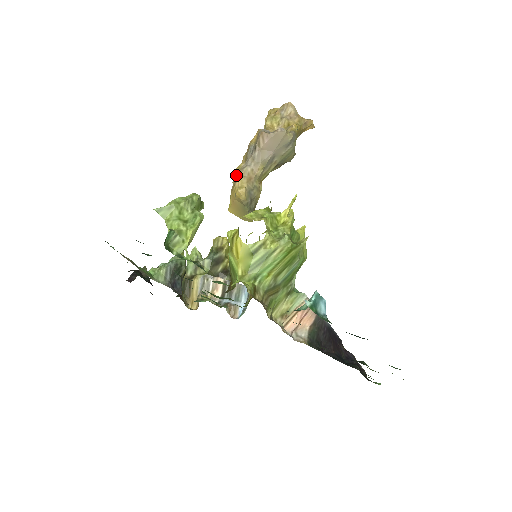
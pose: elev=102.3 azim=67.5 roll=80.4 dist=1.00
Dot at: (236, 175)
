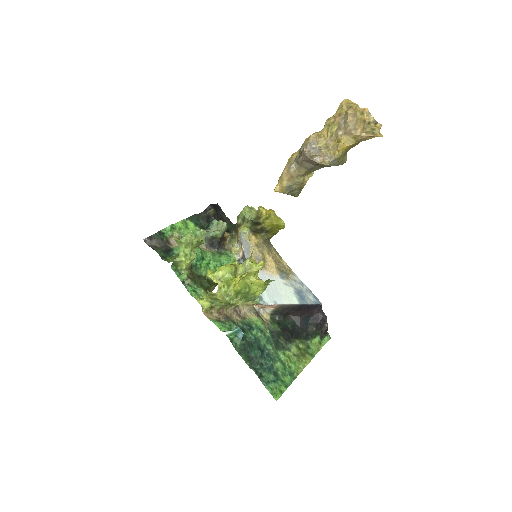
Dot at: (285, 166)
